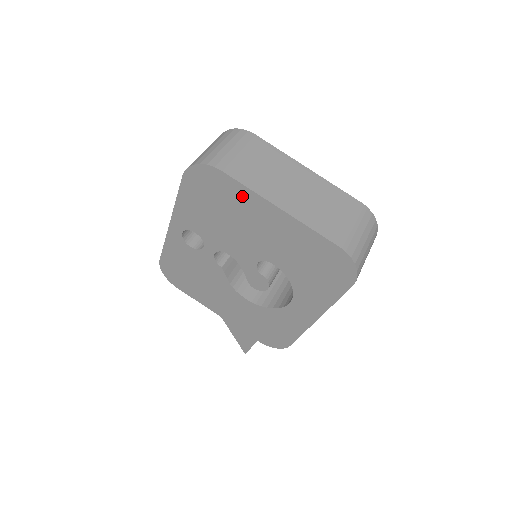
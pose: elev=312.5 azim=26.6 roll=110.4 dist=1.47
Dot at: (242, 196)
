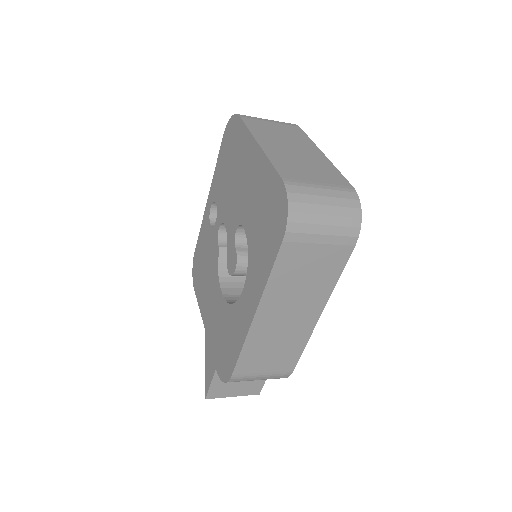
Dot at: (243, 140)
